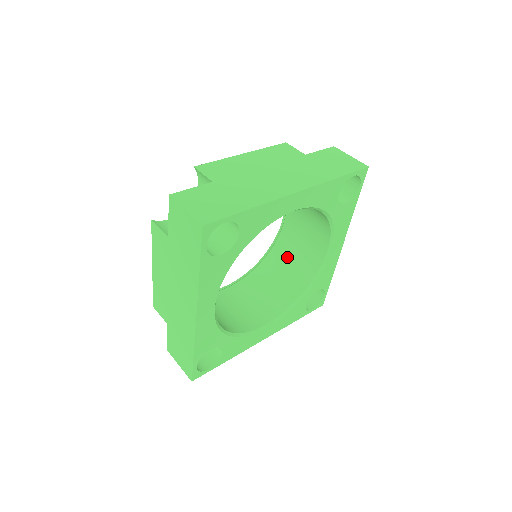
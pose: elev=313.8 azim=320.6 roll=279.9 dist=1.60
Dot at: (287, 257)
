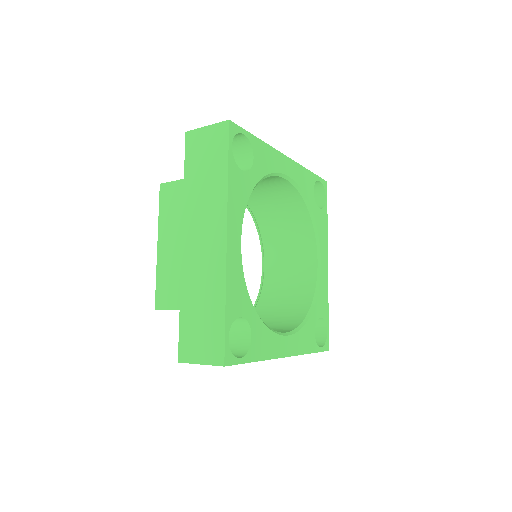
Dot at: (278, 297)
